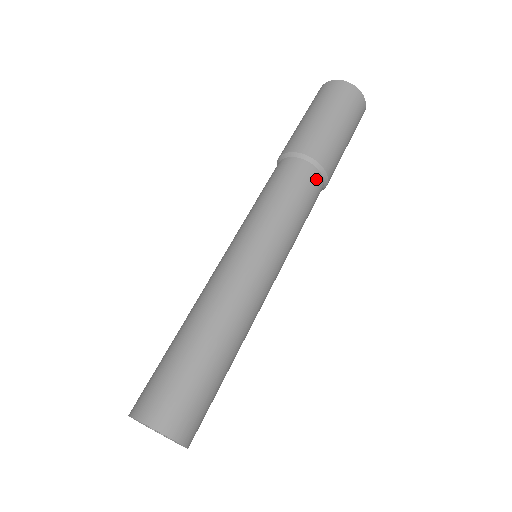
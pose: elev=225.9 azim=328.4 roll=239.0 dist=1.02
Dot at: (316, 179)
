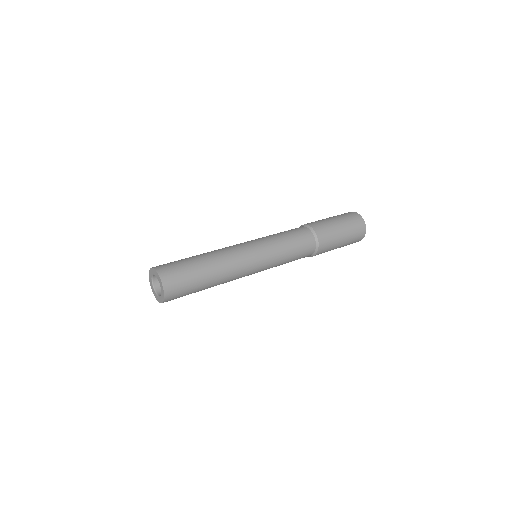
Dot at: occluded
